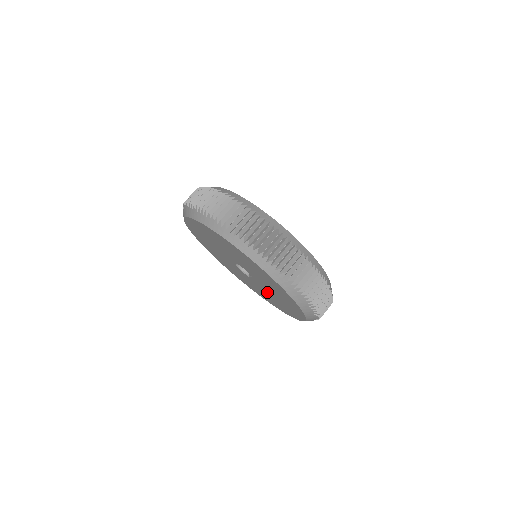
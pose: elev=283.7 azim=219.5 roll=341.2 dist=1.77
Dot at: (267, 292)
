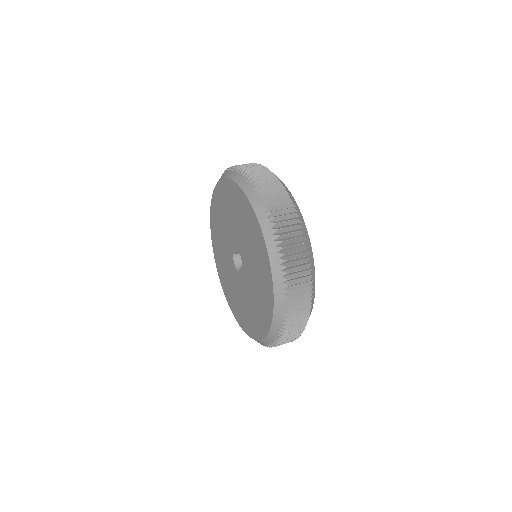
Dot at: (247, 293)
